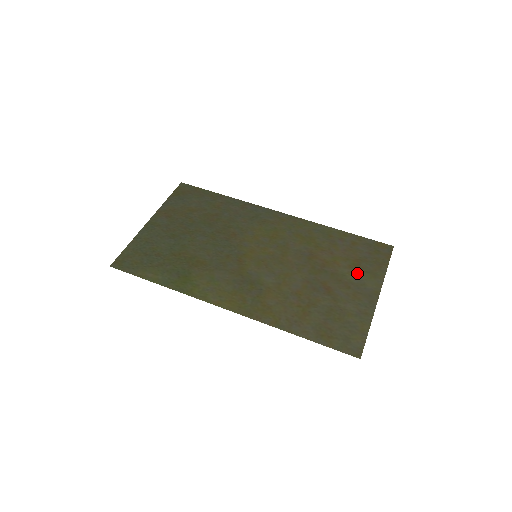
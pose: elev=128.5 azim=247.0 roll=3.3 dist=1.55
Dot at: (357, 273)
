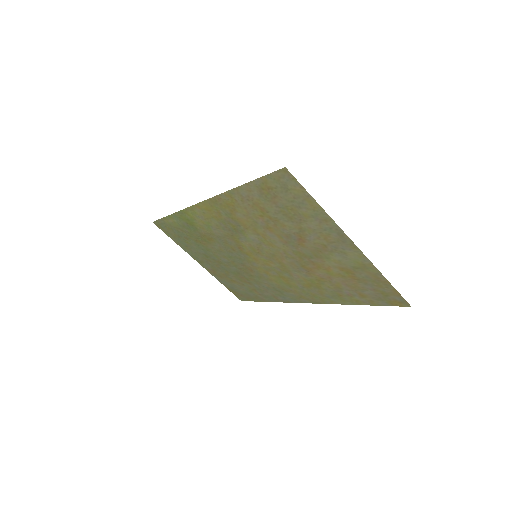
Dot at: (345, 264)
